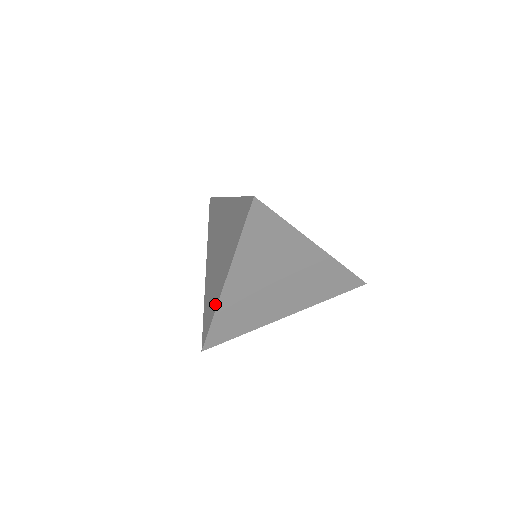
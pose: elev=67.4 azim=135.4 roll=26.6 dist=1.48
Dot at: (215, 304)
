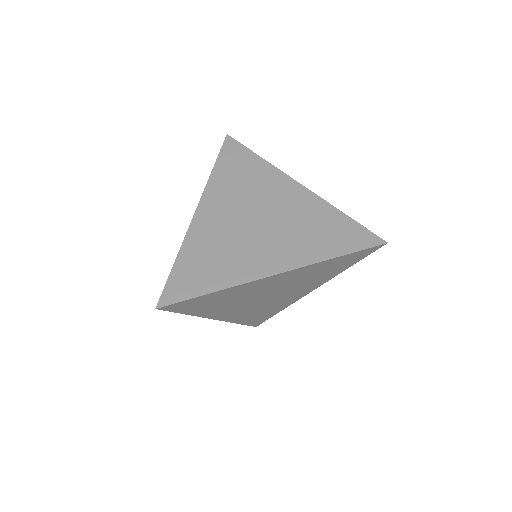
Dot at: occluded
